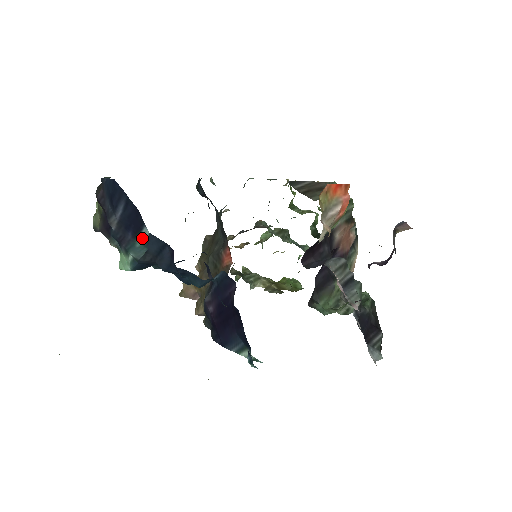
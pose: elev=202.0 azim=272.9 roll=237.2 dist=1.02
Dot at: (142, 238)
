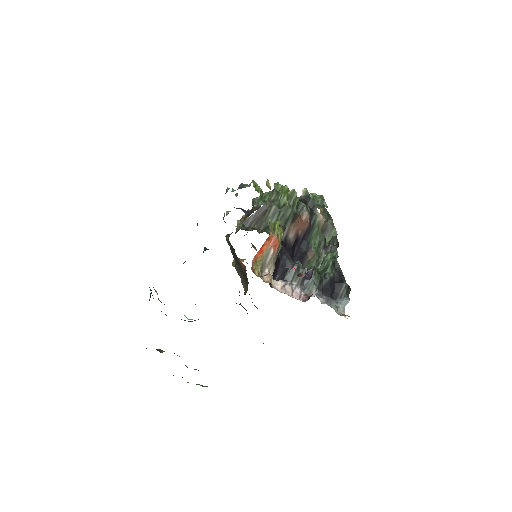
Dot at: occluded
